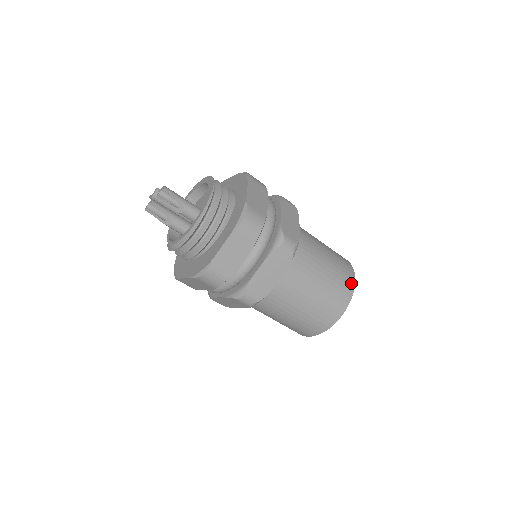
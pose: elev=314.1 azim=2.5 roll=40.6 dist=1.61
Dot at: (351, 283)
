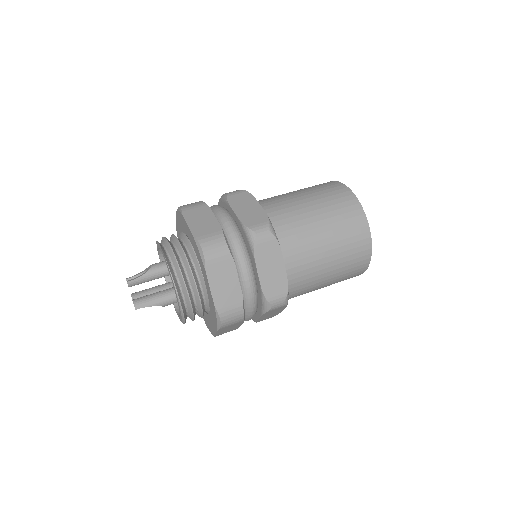
Dot at: (366, 251)
